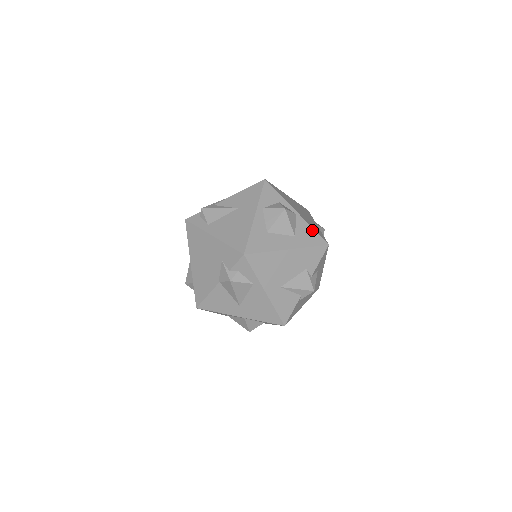
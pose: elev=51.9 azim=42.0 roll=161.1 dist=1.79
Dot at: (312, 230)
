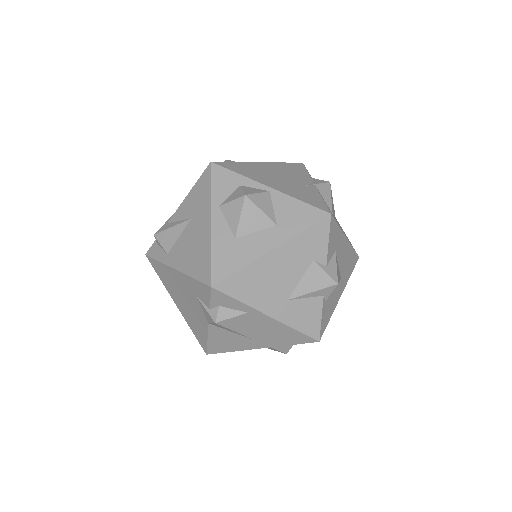
Dot at: (299, 204)
